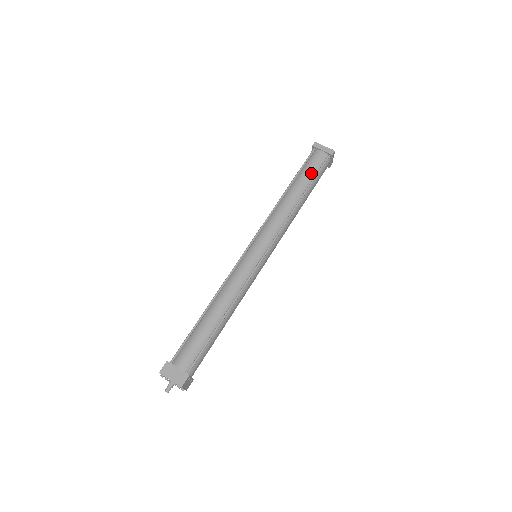
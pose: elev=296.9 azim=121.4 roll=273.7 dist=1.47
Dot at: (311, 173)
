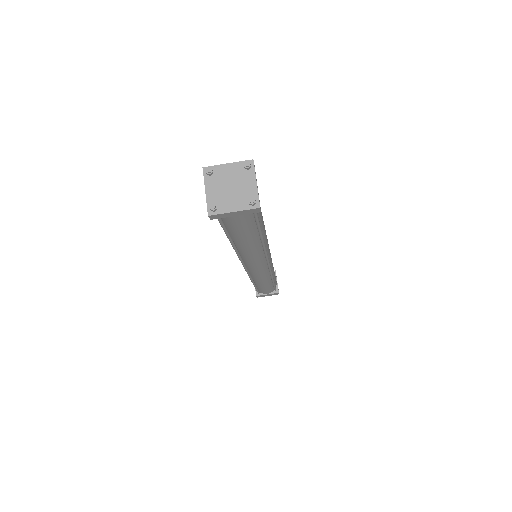
Dot at: (248, 231)
